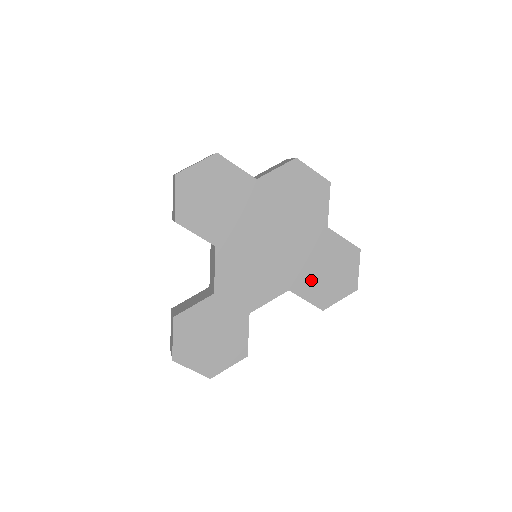
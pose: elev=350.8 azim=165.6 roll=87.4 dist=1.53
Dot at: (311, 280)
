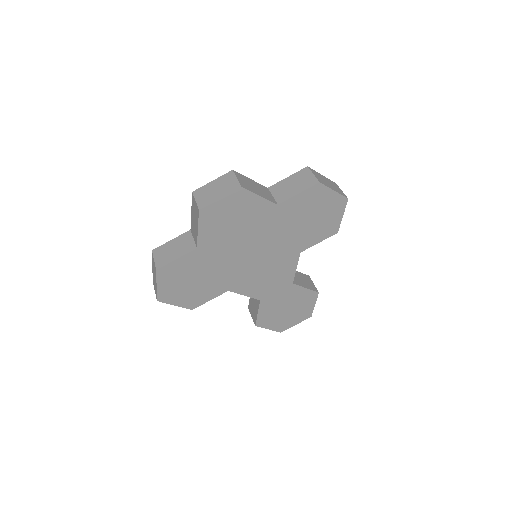
Dot at: (308, 234)
